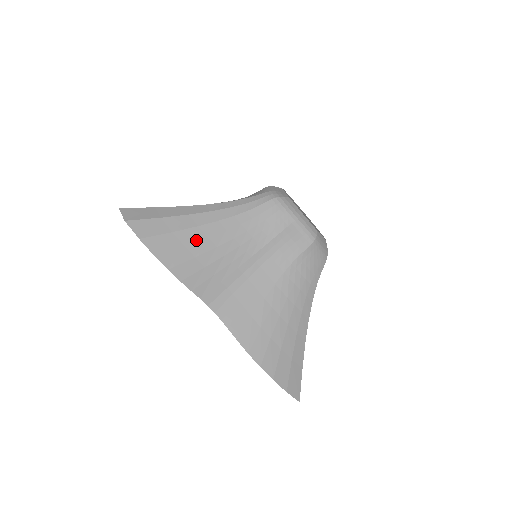
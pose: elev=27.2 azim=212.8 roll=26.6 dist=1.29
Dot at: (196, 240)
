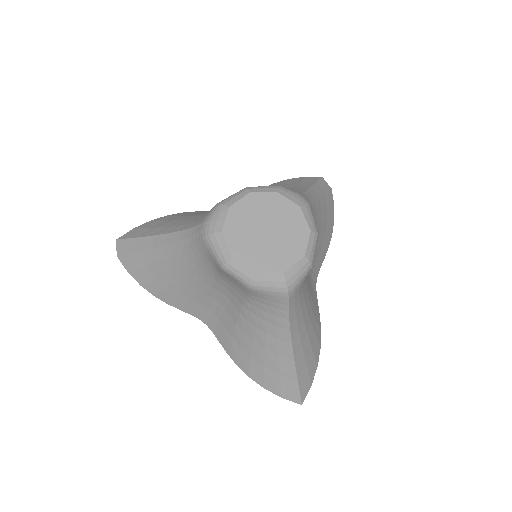
Dot at: (163, 273)
